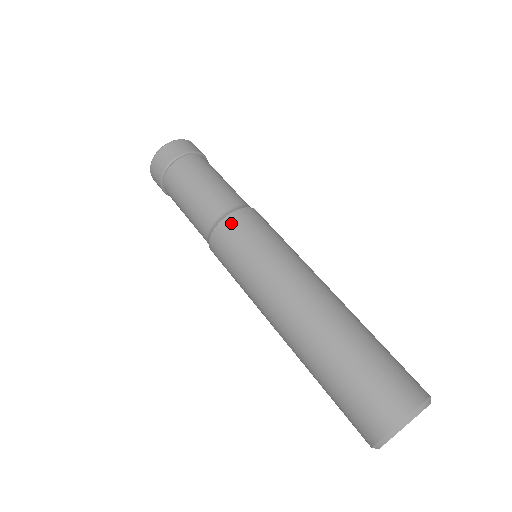
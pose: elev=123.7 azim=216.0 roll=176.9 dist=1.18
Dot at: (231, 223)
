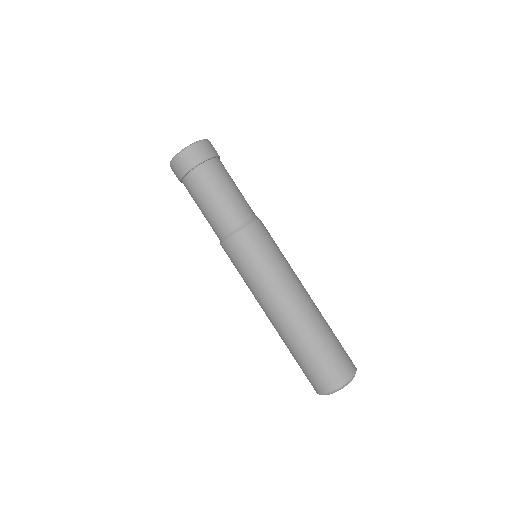
Dot at: (233, 244)
